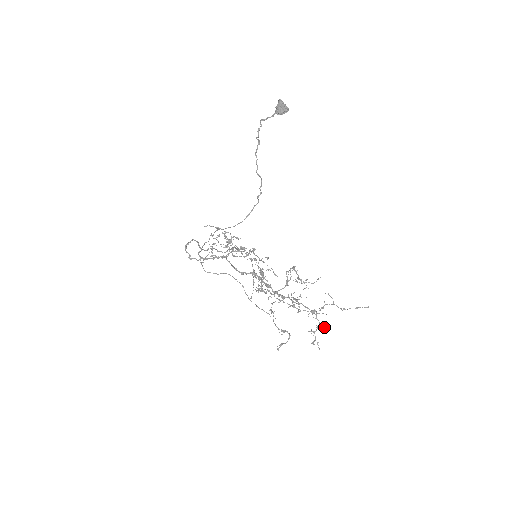
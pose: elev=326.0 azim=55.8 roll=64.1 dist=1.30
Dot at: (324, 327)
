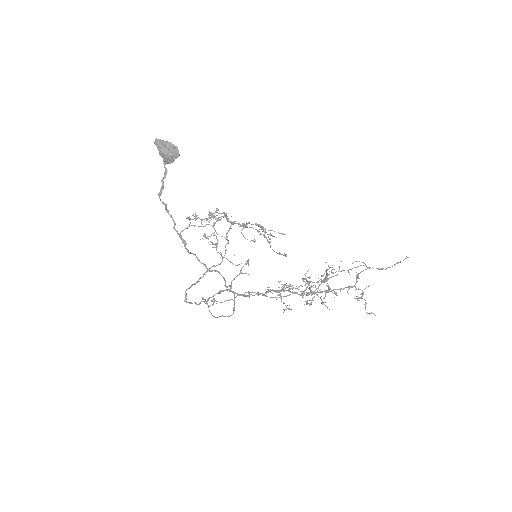
Dot at: (368, 286)
